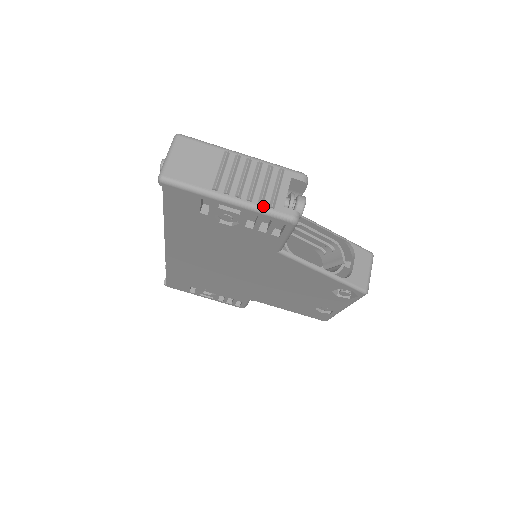
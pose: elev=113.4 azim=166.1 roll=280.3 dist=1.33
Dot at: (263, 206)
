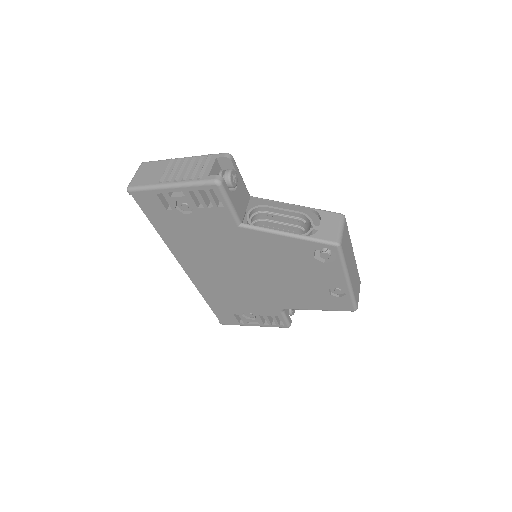
Dot at: (193, 180)
